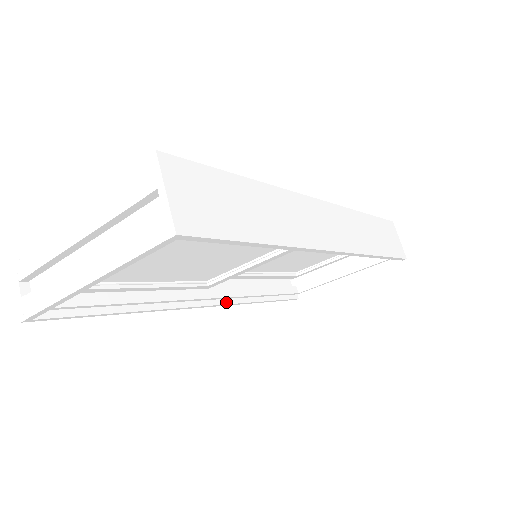
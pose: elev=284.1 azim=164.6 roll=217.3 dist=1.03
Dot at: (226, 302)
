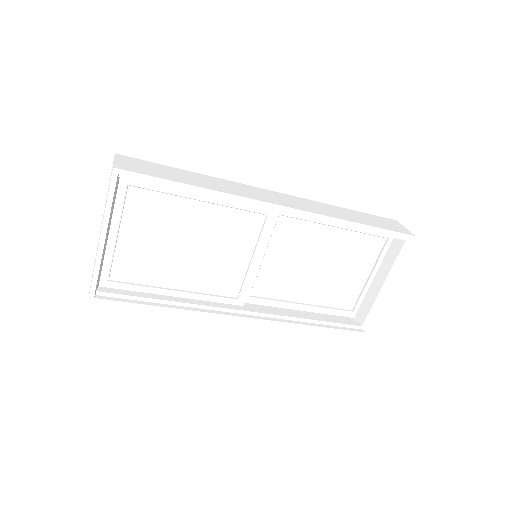
Dot at: (265, 319)
